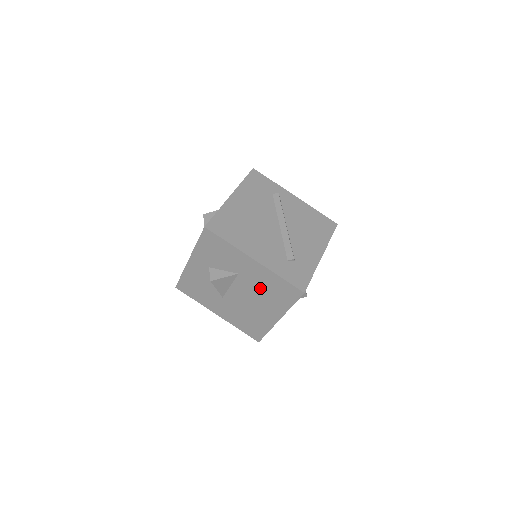
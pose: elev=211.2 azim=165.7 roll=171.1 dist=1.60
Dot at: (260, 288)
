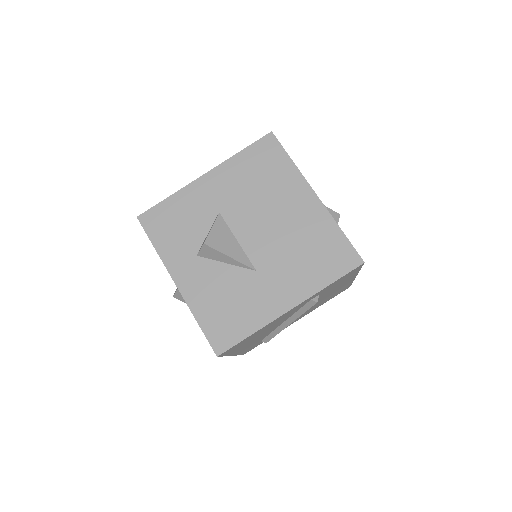
Dot at: (251, 193)
